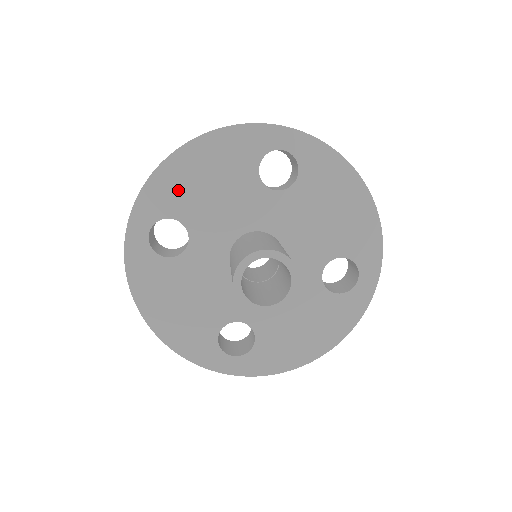
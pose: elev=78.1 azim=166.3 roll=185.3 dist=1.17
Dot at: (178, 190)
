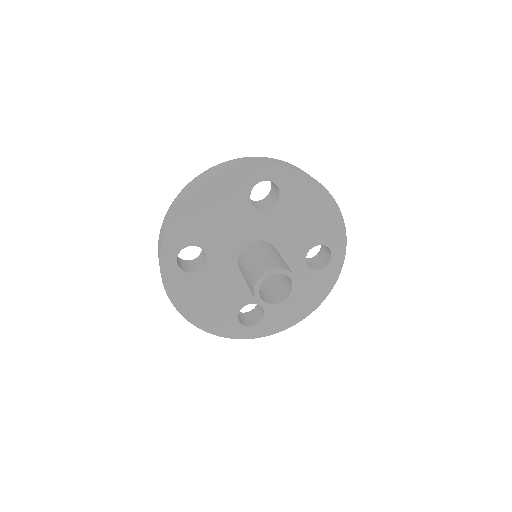
Dot at: (193, 225)
